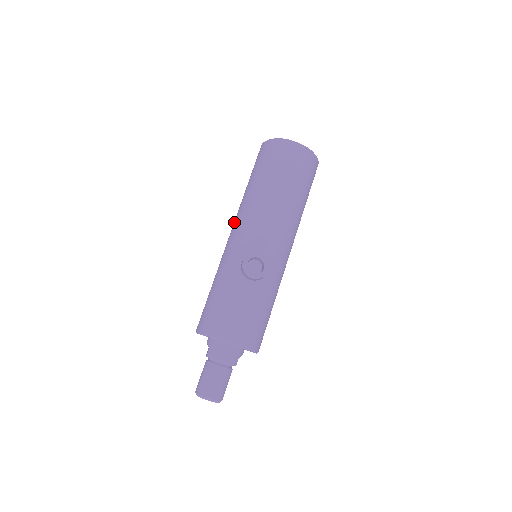
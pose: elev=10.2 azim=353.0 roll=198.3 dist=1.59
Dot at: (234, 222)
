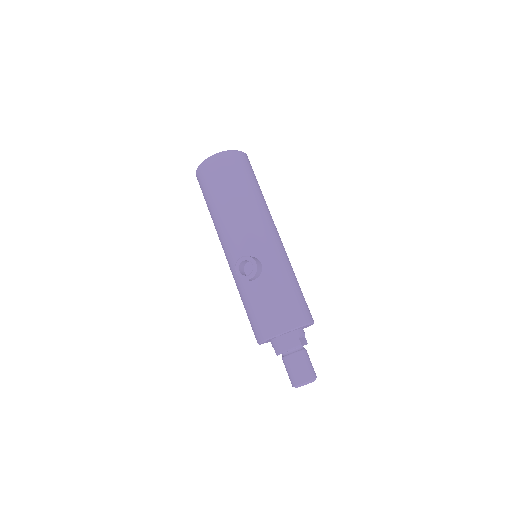
Dot at: occluded
